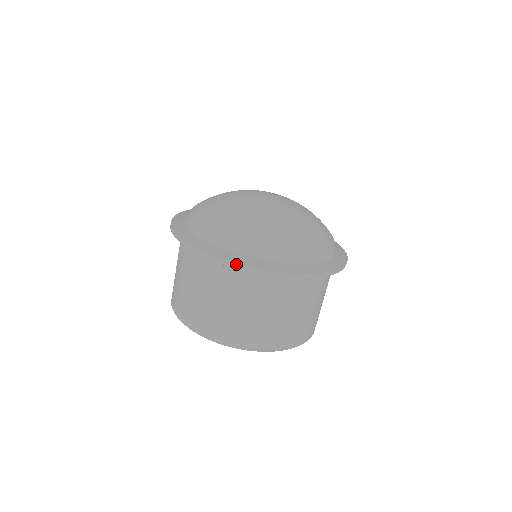
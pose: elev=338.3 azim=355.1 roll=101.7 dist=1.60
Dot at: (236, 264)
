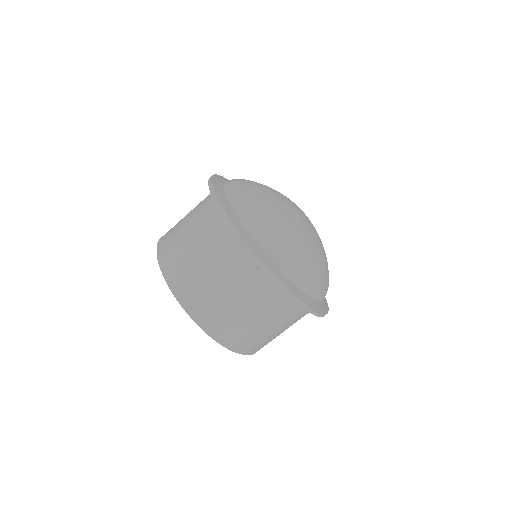
Dot at: (280, 282)
